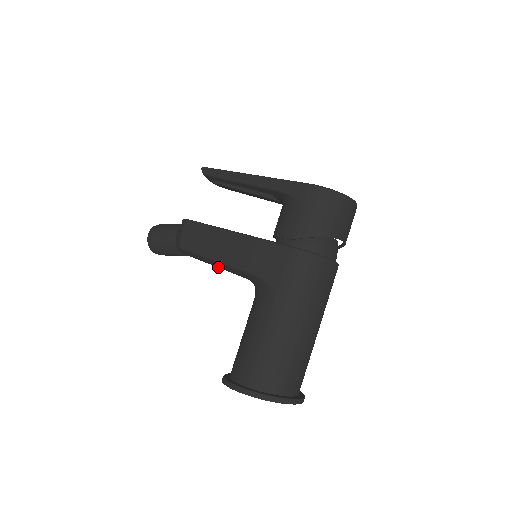
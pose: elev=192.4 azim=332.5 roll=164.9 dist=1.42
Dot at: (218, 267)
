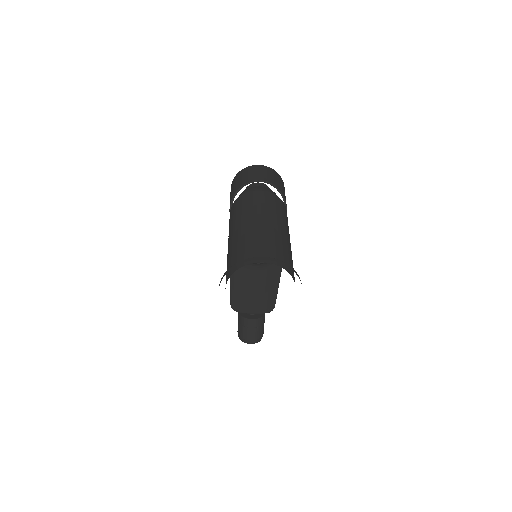
Dot at: (248, 289)
